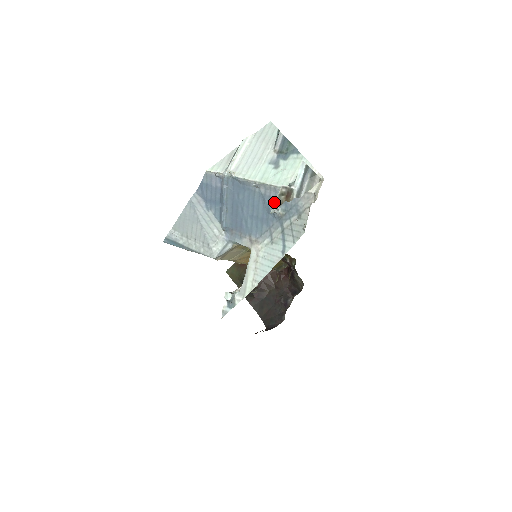
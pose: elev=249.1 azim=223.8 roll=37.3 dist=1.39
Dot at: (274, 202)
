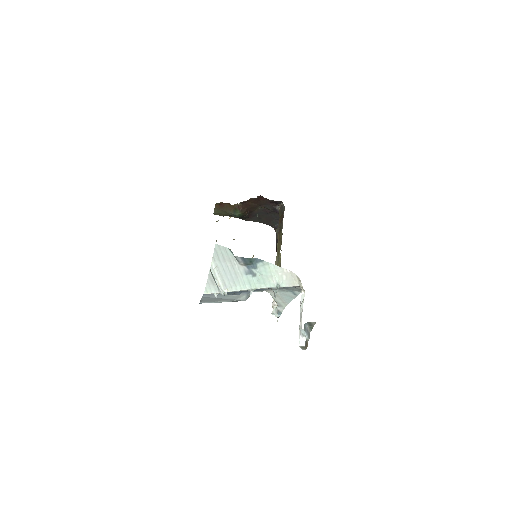
Dot at: (270, 288)
